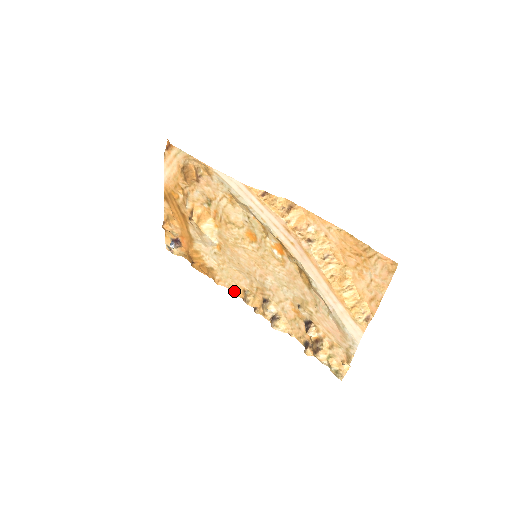
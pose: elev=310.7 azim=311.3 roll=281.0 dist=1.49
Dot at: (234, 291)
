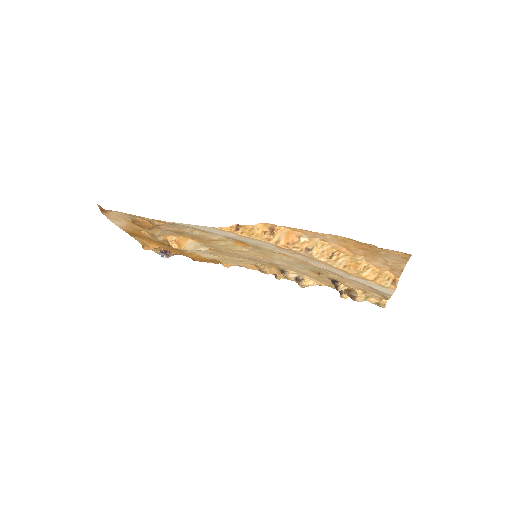
Dot at: (247, 267)
